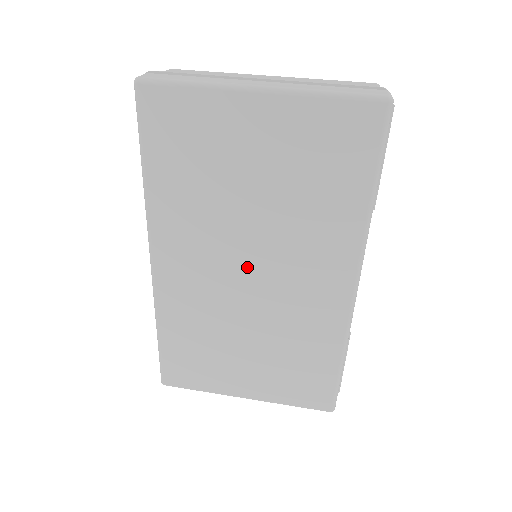
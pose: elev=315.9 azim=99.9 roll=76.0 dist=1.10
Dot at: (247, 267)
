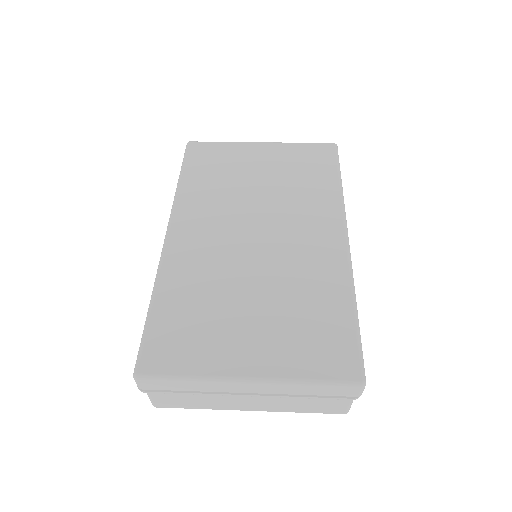
Dot at: (253, 229)
